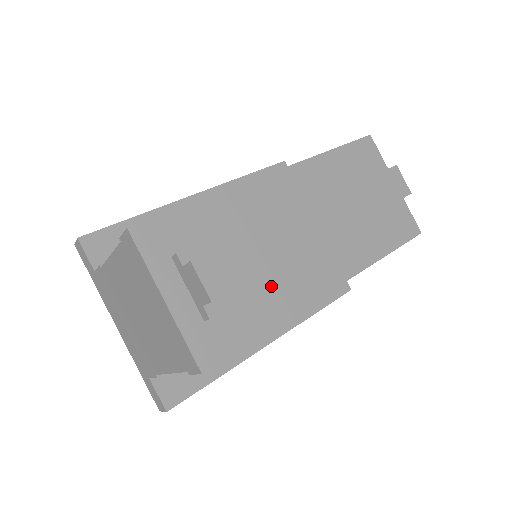
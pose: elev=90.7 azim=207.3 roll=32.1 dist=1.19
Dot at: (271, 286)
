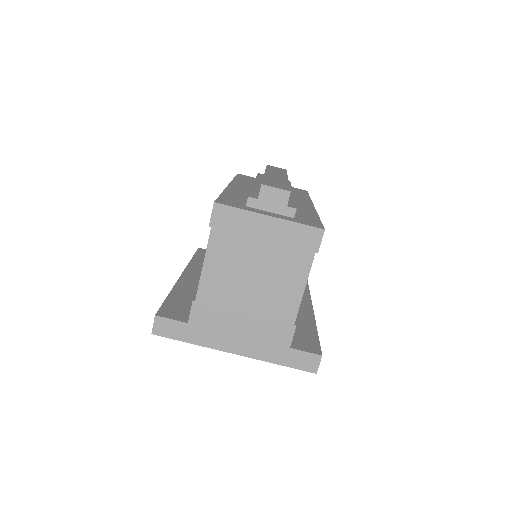
Dot at: occluded
